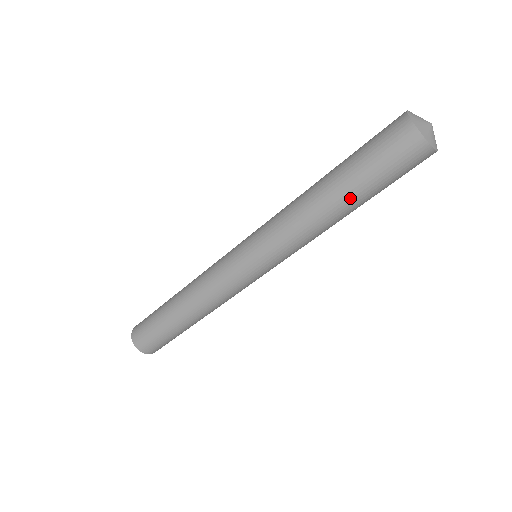
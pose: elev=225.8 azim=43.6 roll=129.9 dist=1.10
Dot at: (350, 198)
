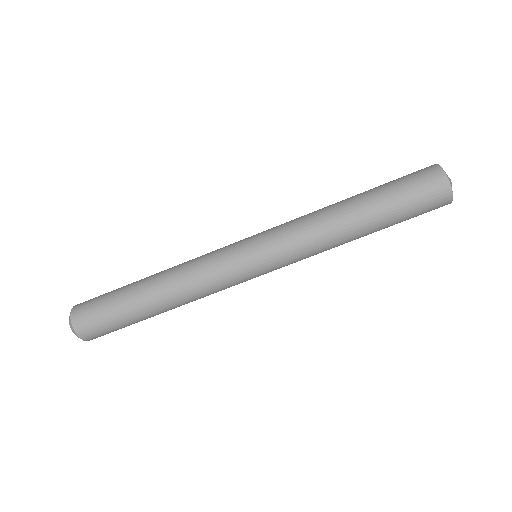
Dot at: (377, 230)
